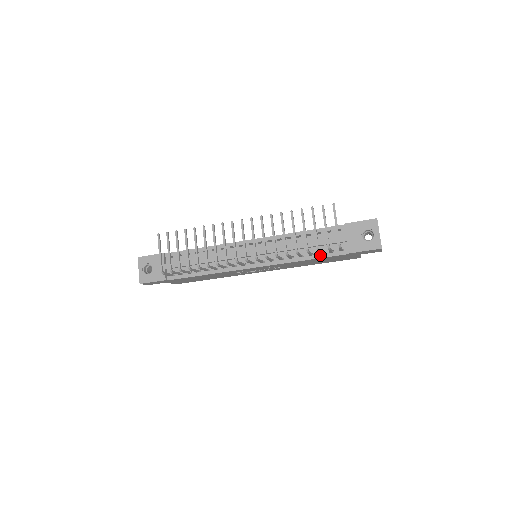
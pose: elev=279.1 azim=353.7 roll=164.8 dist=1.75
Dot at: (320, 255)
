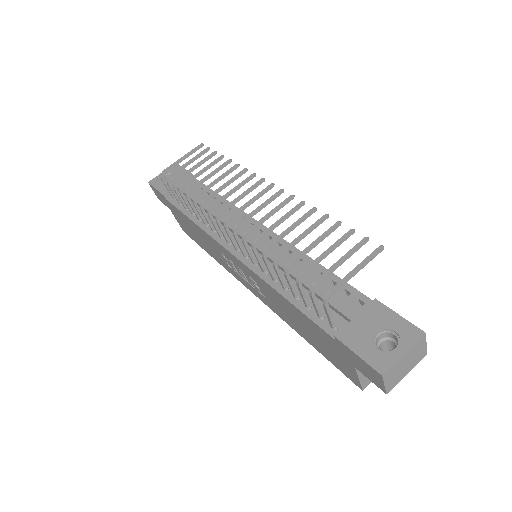
Dot at: (304, 307)
